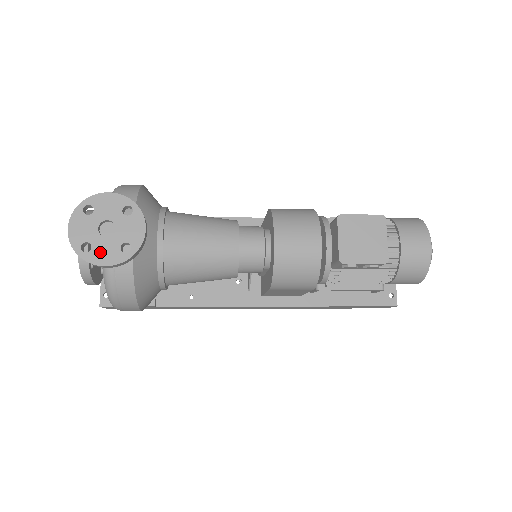
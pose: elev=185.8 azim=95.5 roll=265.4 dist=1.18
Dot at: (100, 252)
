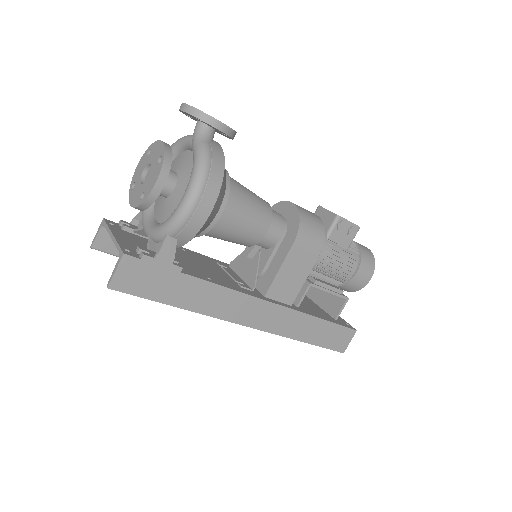
Dot at: occluded
